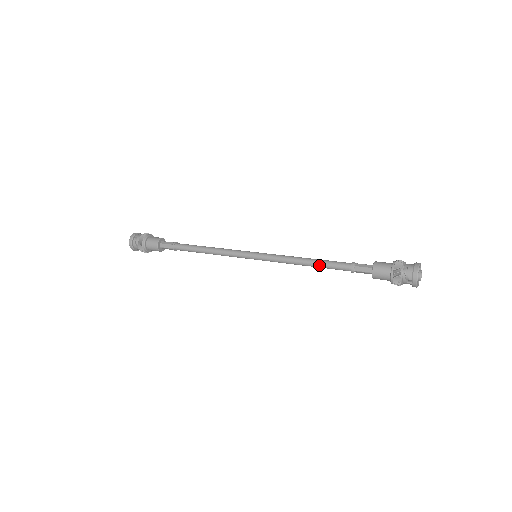
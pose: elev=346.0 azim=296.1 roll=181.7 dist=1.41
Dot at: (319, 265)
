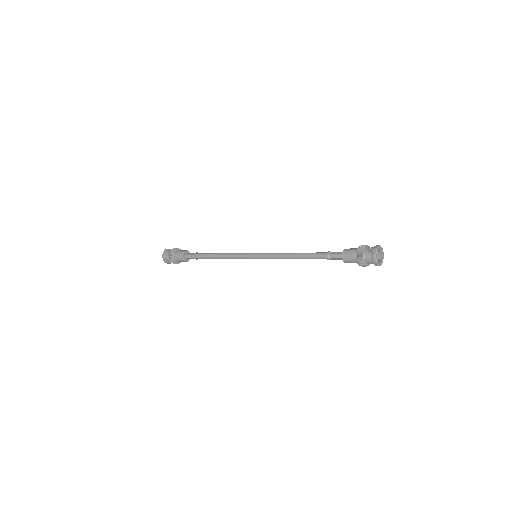
Dot at: (303, 253)
